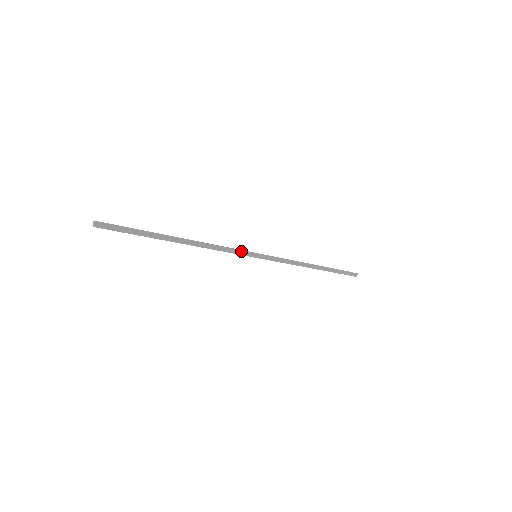
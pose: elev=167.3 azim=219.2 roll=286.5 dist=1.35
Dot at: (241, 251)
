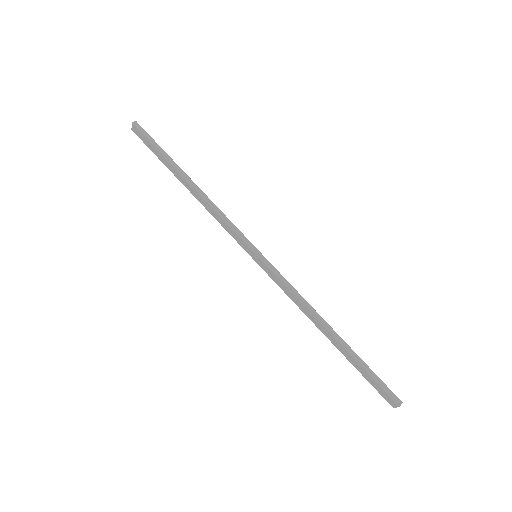
Dot at: (240, 232)
